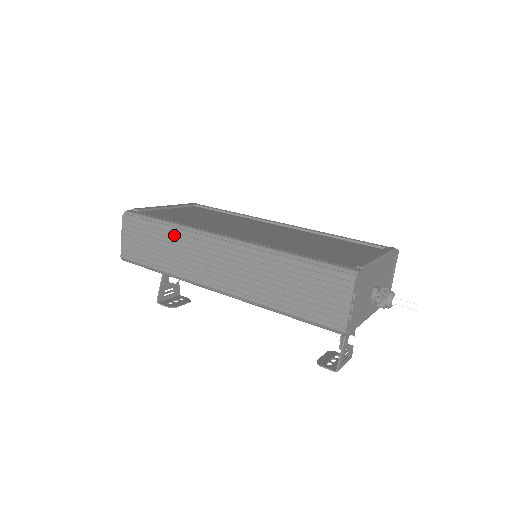
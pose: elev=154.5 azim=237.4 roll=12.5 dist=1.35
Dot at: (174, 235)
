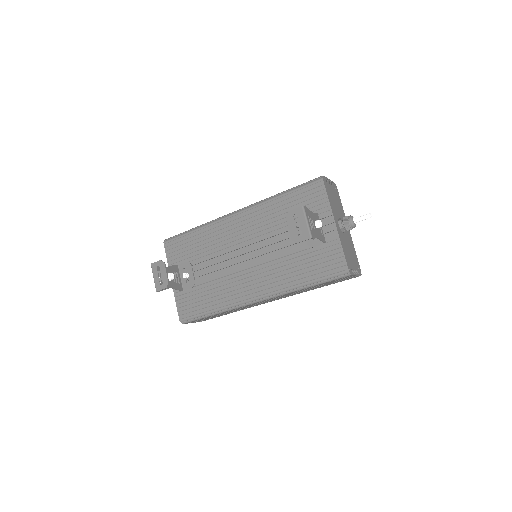
Dot at: occluded
